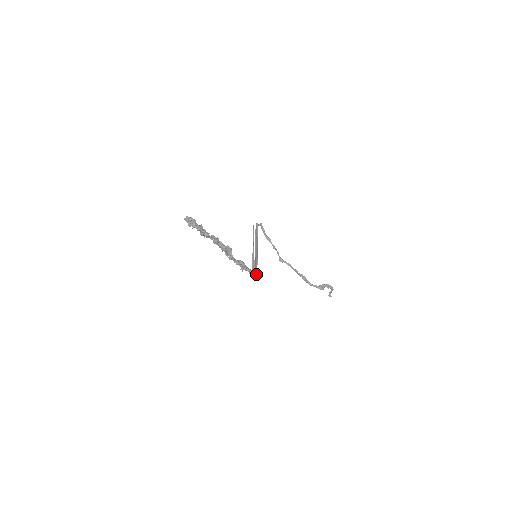
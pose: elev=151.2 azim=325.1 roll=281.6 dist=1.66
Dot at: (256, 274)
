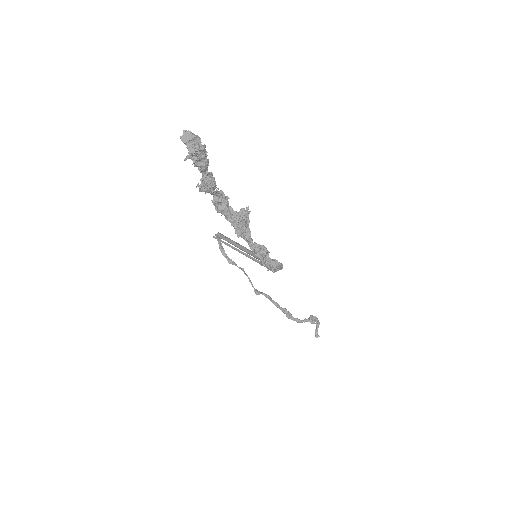
Dot at: (282, 267)
